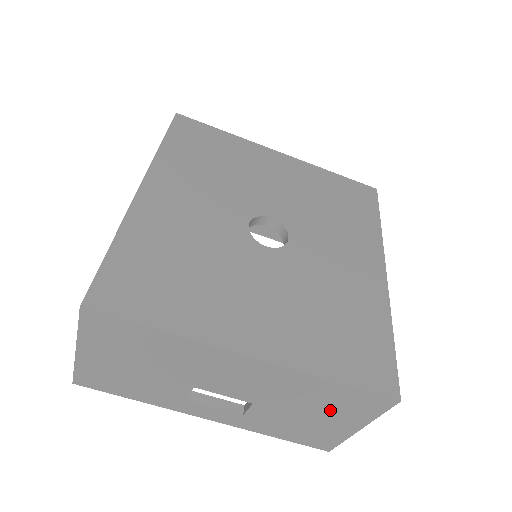
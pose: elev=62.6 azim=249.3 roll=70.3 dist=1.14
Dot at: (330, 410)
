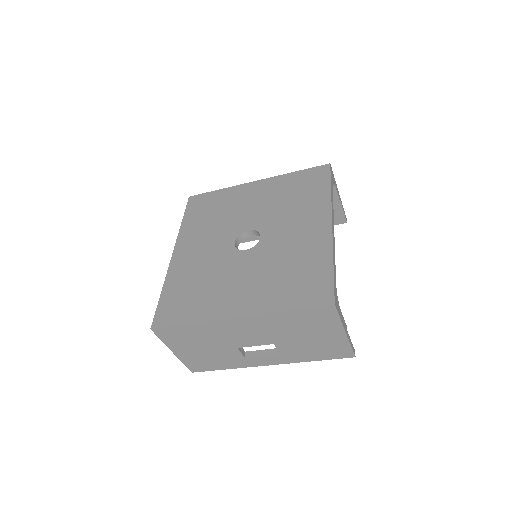
Dot at: (312, 329)
